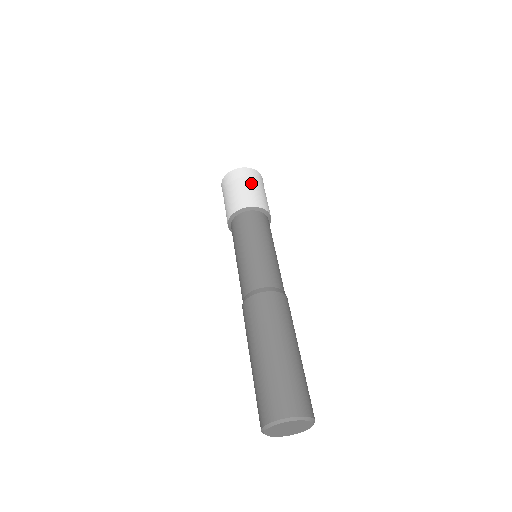
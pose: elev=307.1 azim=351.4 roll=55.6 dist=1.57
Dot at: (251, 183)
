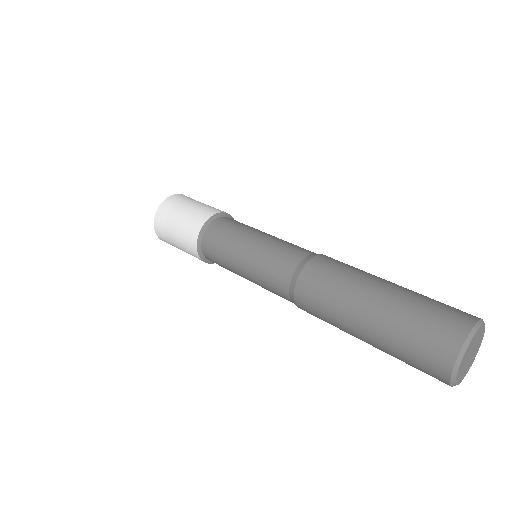
Dot at: (184, 205)
